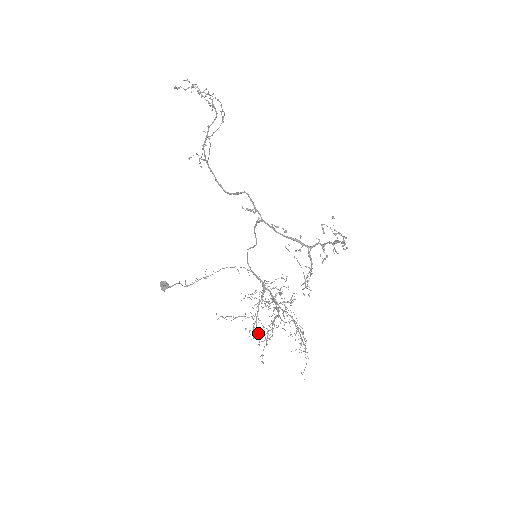
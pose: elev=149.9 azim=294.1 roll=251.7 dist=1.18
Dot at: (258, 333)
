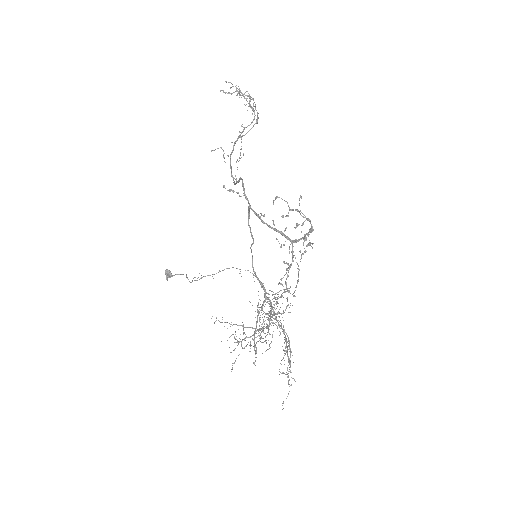
Dot at: occluded
